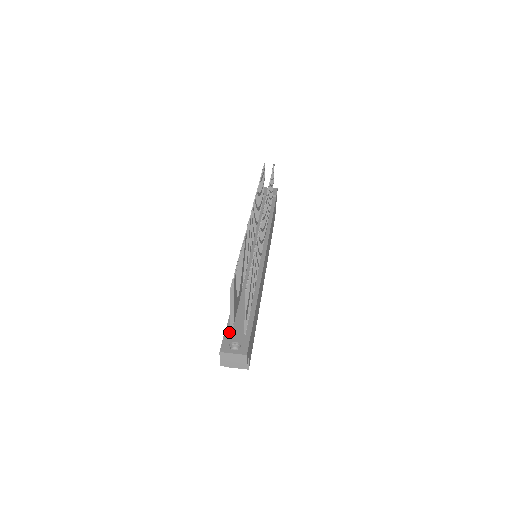
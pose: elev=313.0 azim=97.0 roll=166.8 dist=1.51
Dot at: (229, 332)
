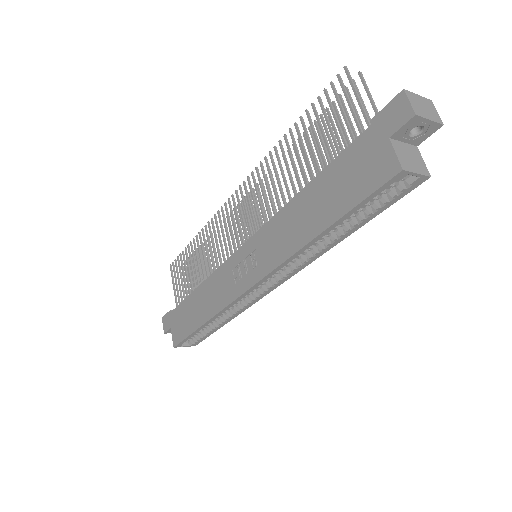
Dot at: (371, 129)
